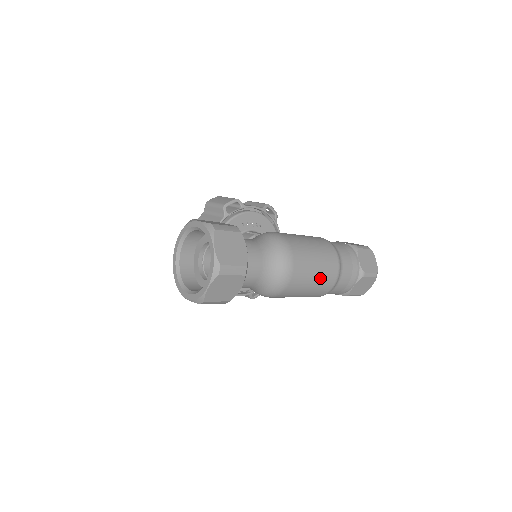
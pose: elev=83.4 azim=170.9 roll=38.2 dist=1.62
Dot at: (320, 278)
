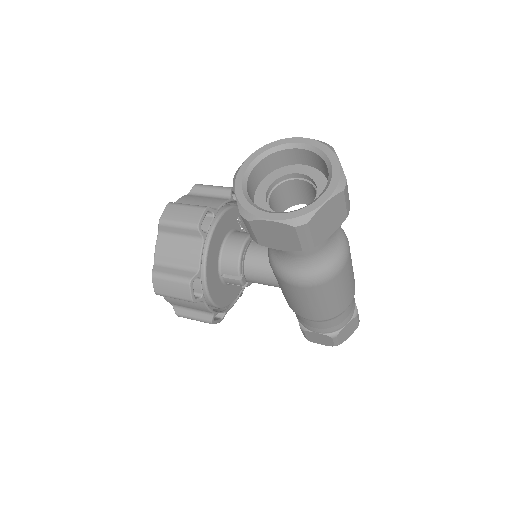
Dot at: (350, 286)
